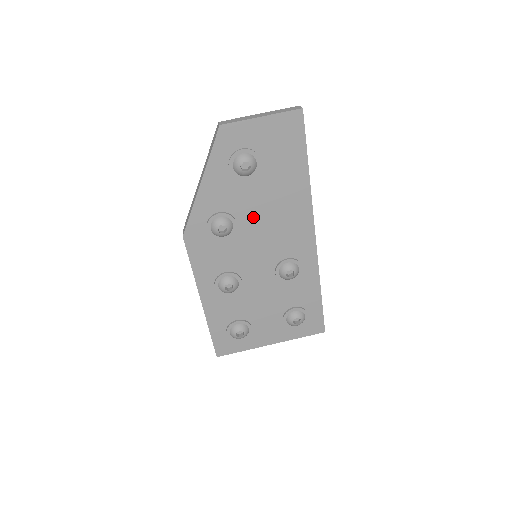
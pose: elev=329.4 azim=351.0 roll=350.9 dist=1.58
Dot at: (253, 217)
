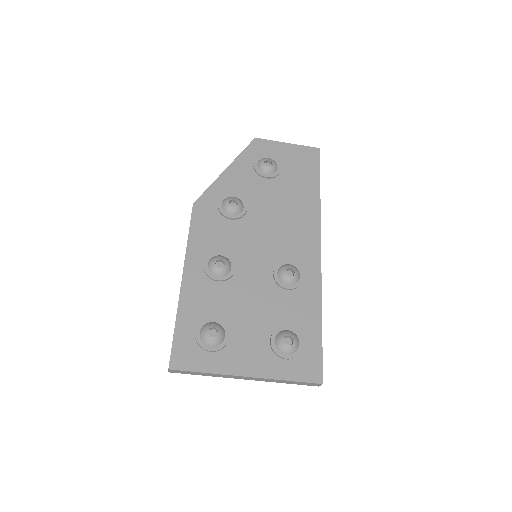
Dot at: (264, 210)
